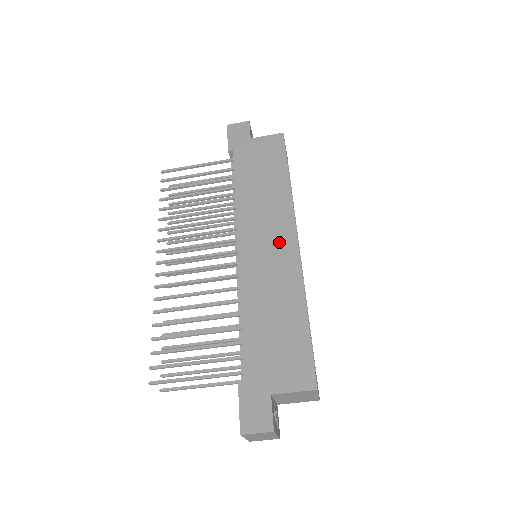
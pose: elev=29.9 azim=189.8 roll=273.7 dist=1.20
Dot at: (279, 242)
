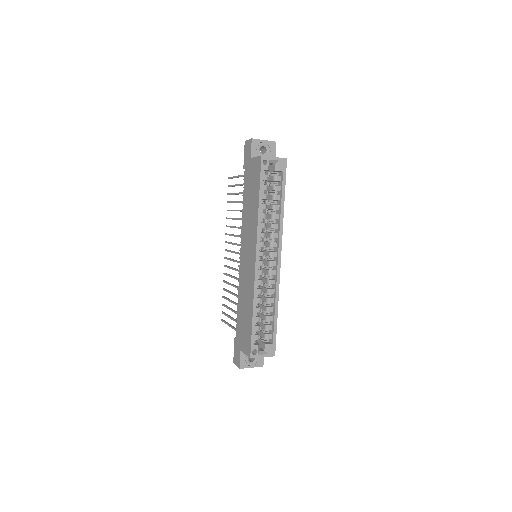
Dot at: (250, 258)
